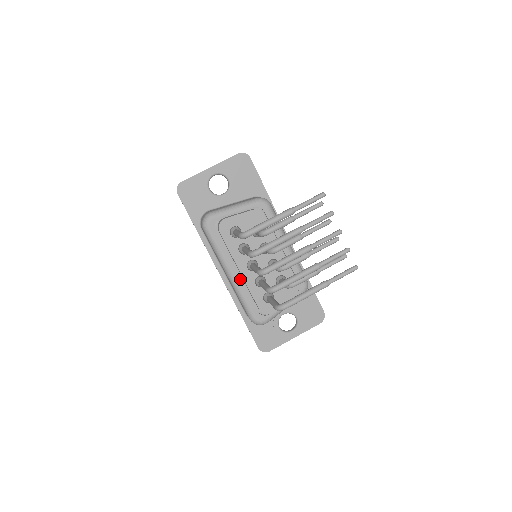
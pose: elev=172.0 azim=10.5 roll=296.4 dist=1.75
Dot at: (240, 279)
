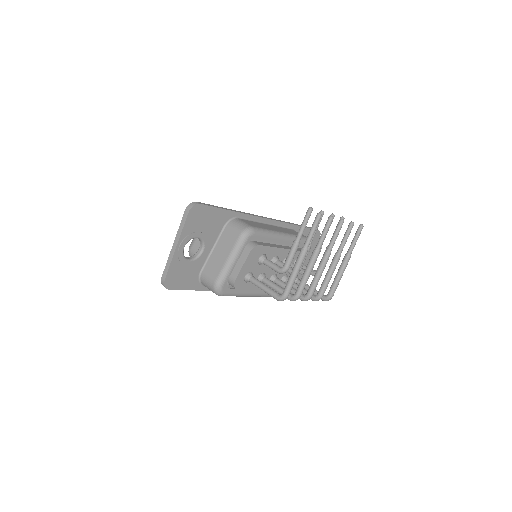
Dot at: occluded
